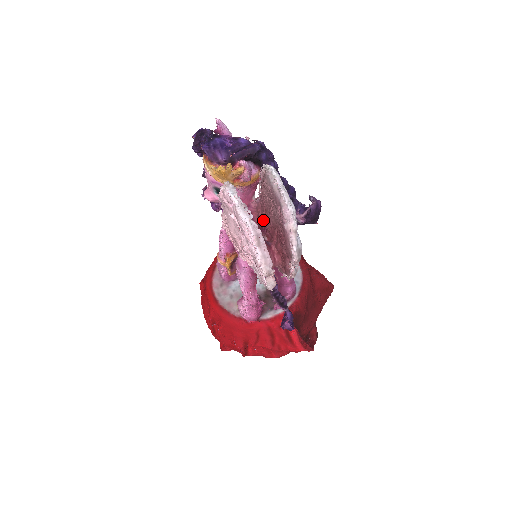
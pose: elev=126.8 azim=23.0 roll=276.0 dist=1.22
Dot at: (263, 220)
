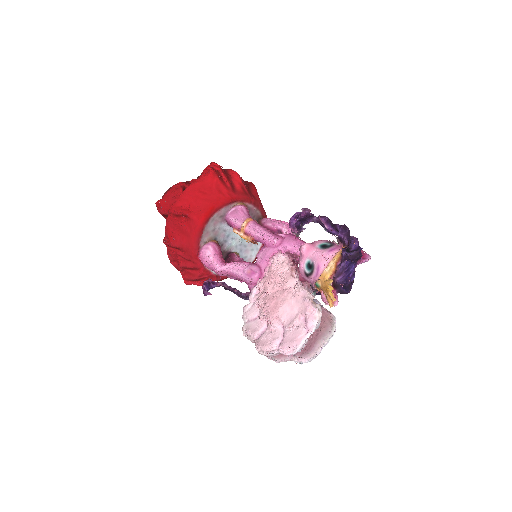
Dot at: occluded
